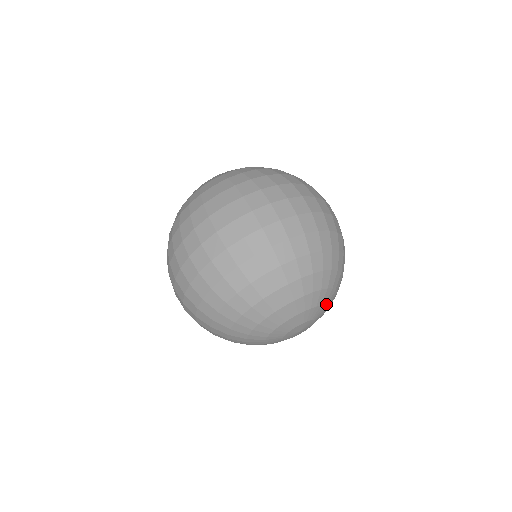
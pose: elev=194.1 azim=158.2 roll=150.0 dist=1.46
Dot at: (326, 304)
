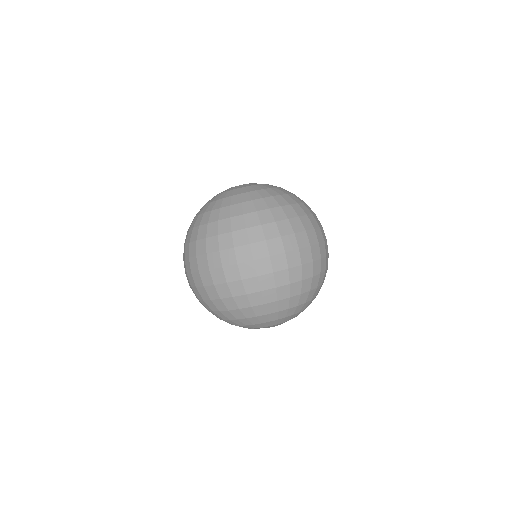
Dot at: (280, 323)
